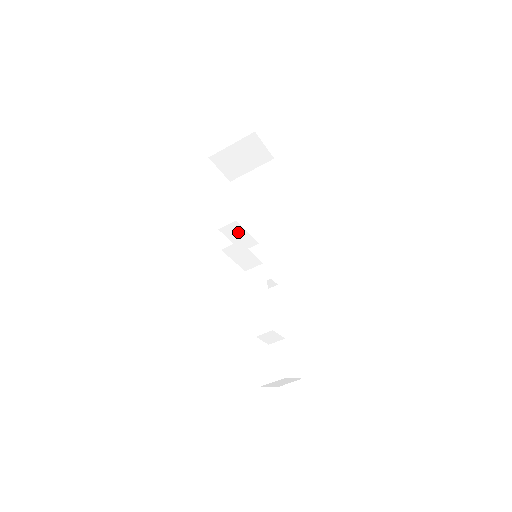
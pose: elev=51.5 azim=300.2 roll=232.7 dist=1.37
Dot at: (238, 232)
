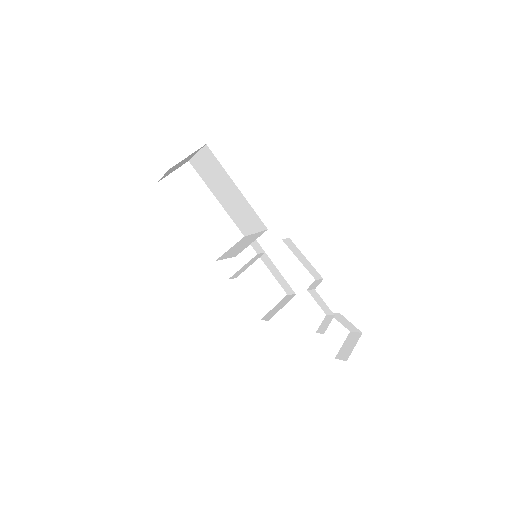
Dot at: (230, 251)
